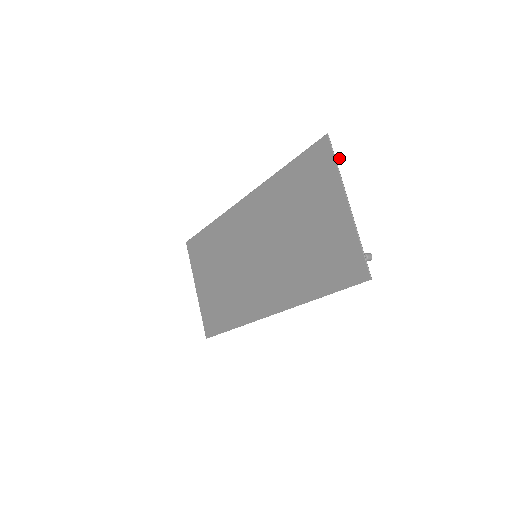
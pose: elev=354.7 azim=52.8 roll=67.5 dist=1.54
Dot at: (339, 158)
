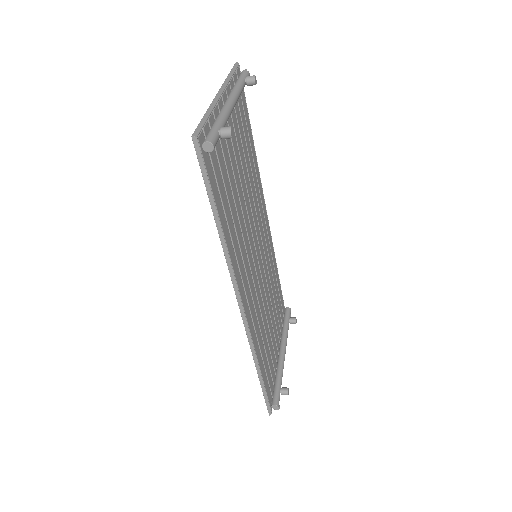
Dot at: (249, 76)
